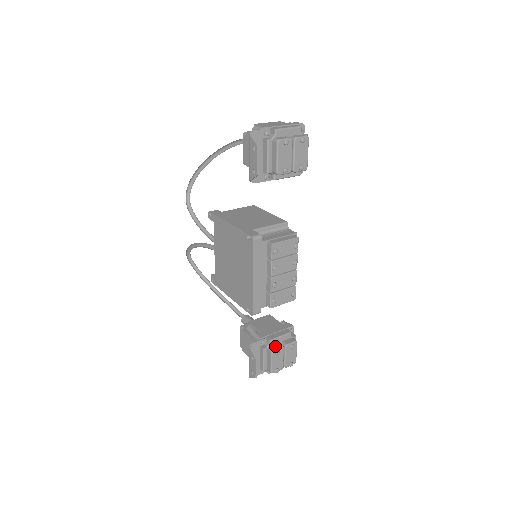
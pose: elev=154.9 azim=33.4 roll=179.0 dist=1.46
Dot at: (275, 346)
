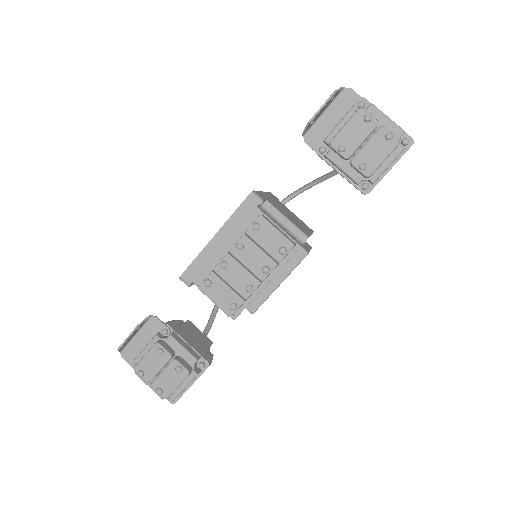
Dot at: (167, 346)
